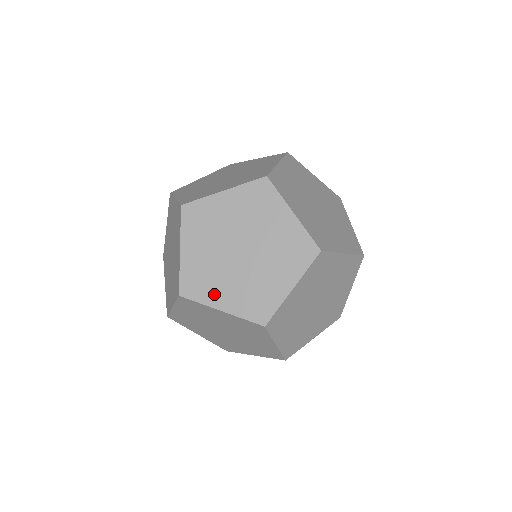
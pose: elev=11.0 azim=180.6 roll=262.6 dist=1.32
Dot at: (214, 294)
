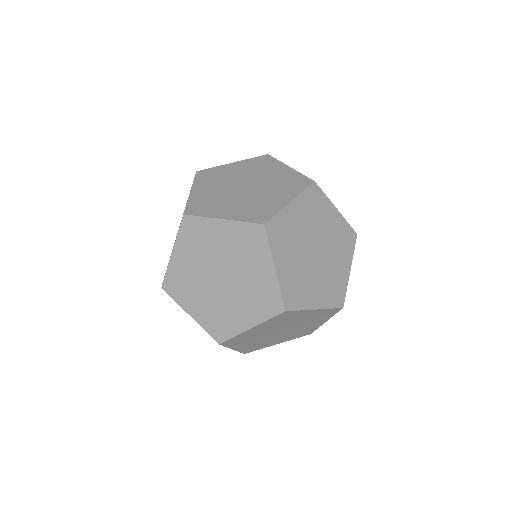
Dot at: occluded
